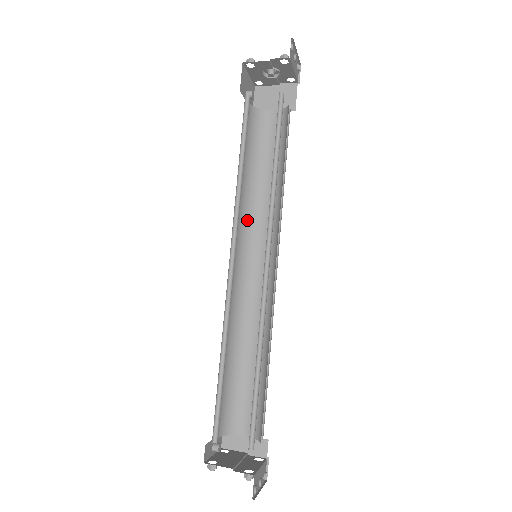
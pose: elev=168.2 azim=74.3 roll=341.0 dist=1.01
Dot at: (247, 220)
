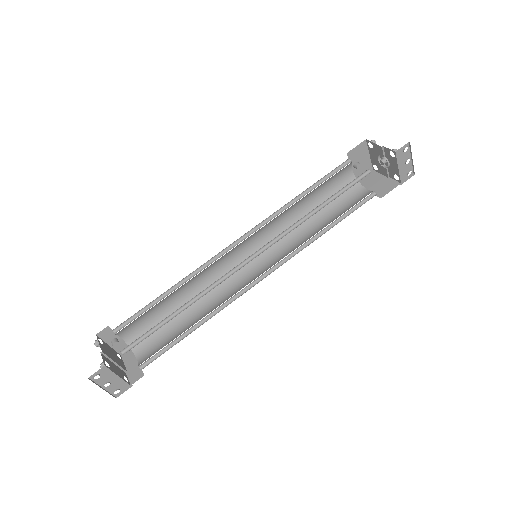
Dot at: occluded
